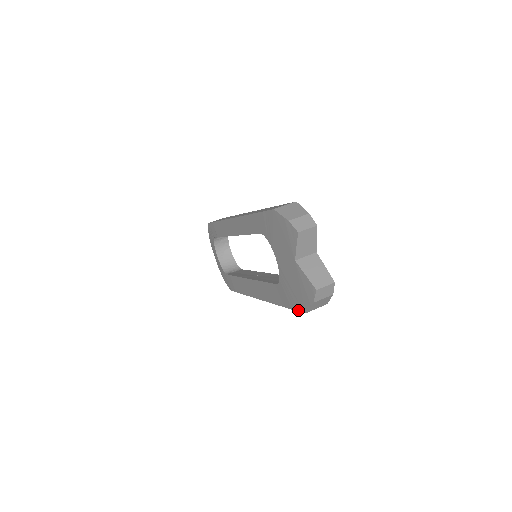
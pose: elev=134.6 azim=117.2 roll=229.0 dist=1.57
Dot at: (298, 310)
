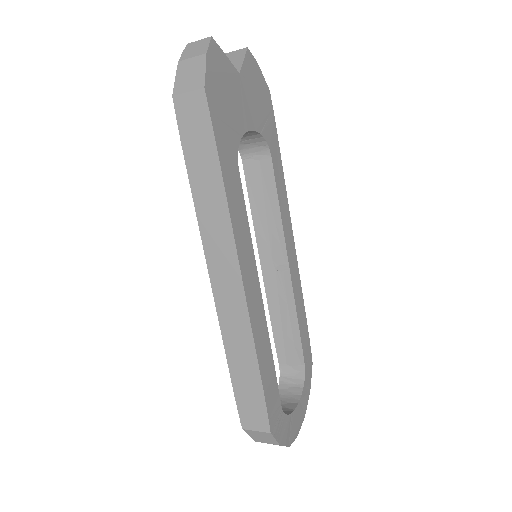
Dot at: (178, 119)
